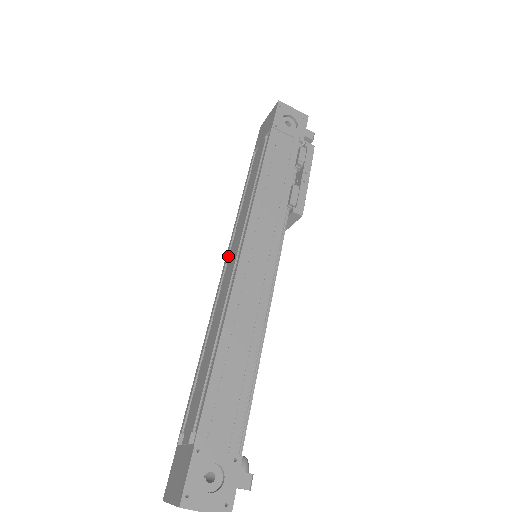
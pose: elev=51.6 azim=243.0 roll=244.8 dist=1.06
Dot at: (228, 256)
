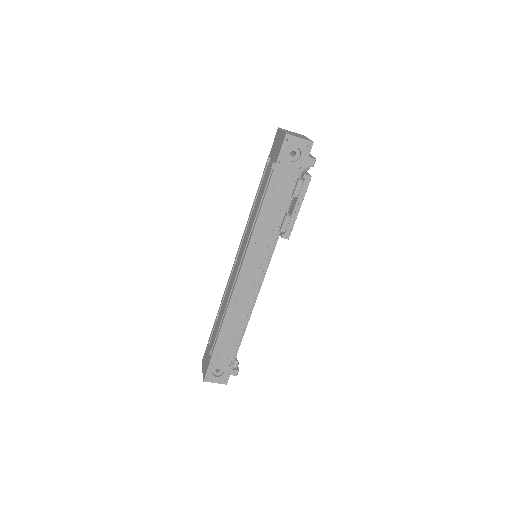
Dot at: (240, 248)
